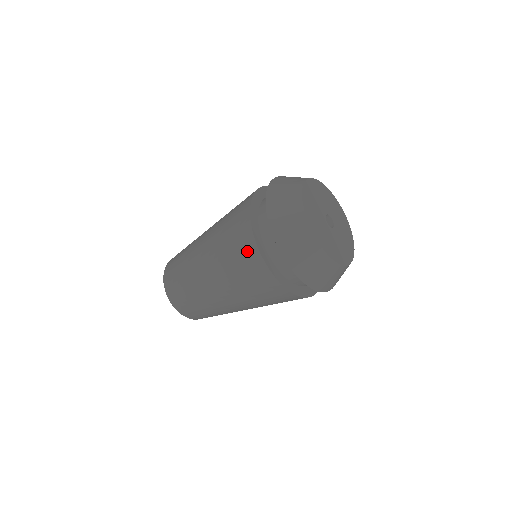
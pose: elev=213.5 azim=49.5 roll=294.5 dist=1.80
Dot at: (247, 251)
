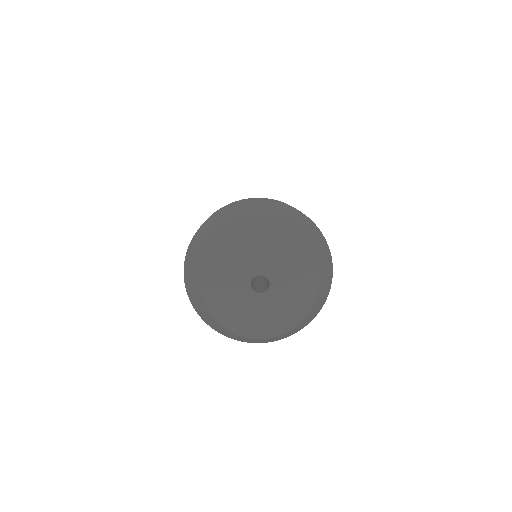
Dot at: occluded
